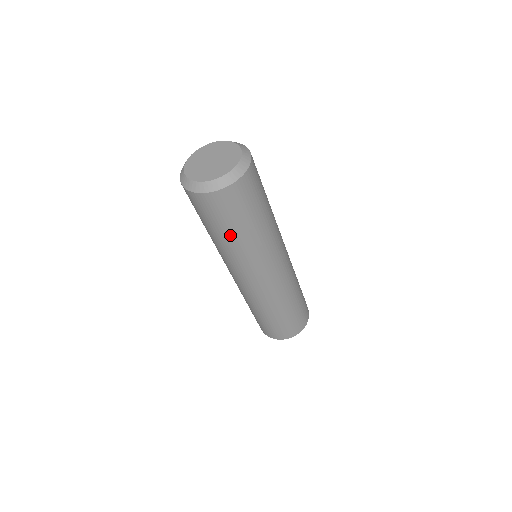
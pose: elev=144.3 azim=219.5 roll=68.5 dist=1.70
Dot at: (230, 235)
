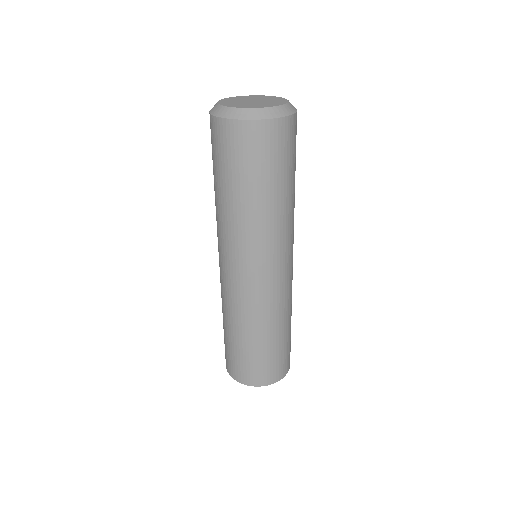
Dot at: (285, 188)
